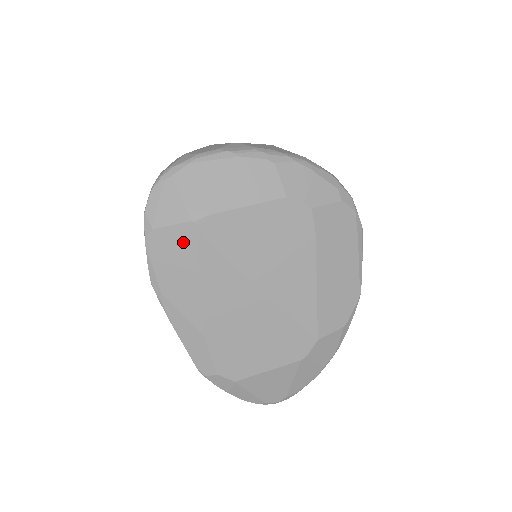
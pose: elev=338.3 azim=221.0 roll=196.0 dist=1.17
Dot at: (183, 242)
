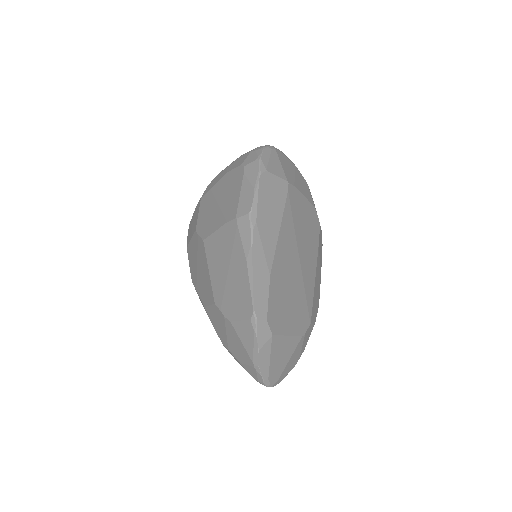
Dot at: (279, 192)
